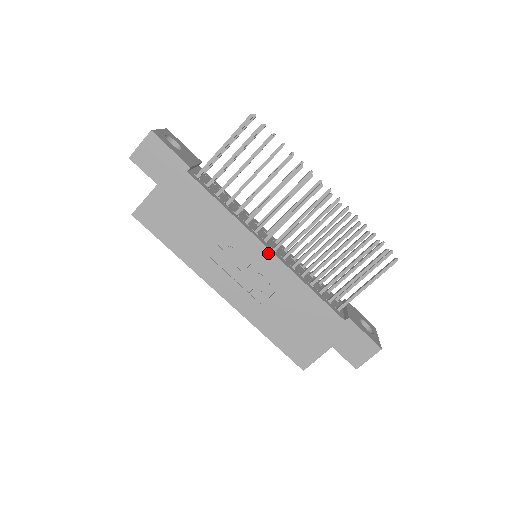
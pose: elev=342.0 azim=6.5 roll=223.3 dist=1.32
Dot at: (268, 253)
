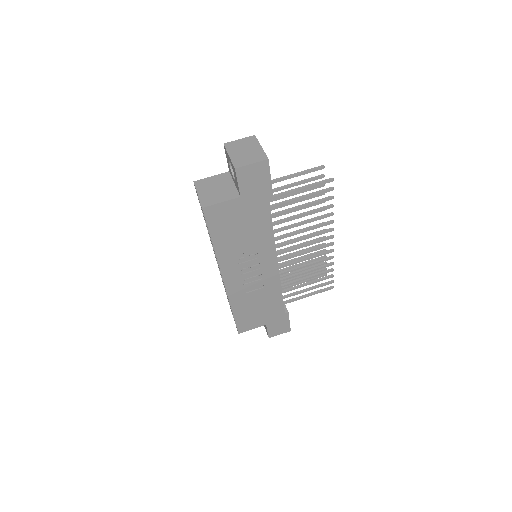
Dot at: (276, 266)
